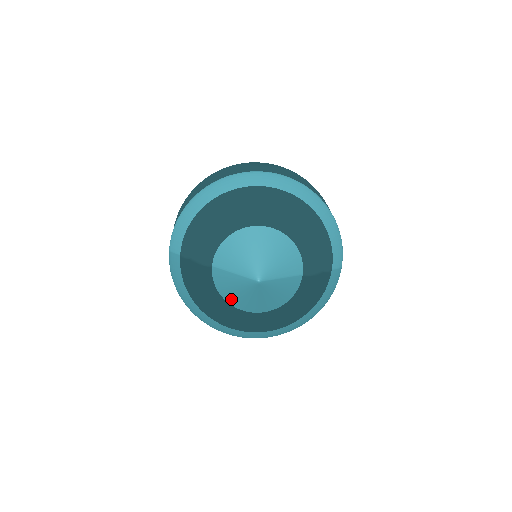
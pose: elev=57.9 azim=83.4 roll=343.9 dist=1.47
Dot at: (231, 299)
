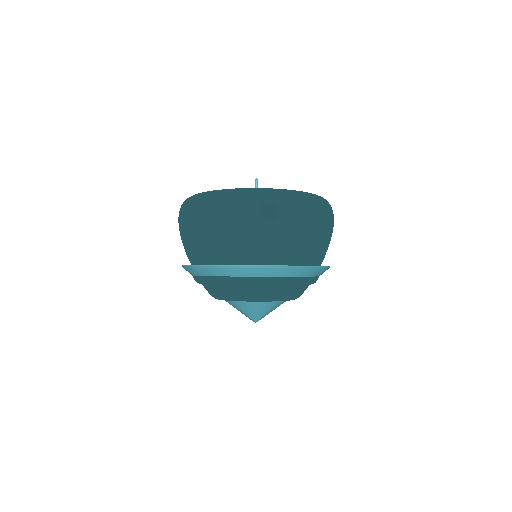
Dot at: occluded
